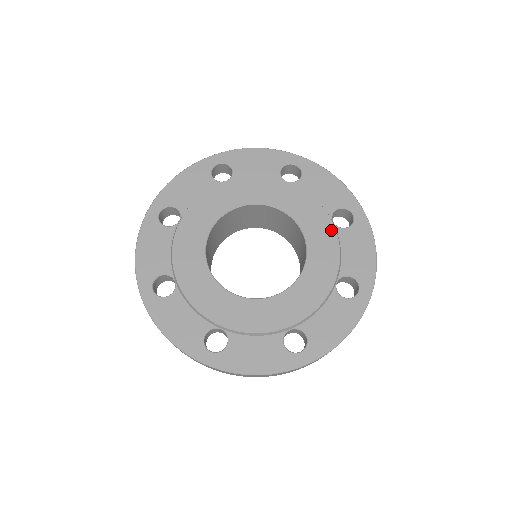
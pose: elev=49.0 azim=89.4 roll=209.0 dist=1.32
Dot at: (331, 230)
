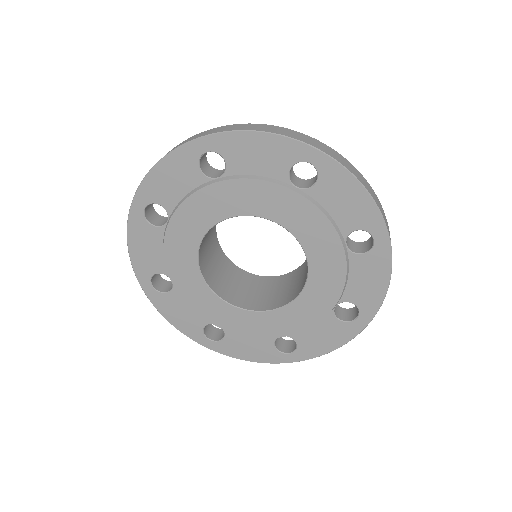
Dot at: (302, 202)
